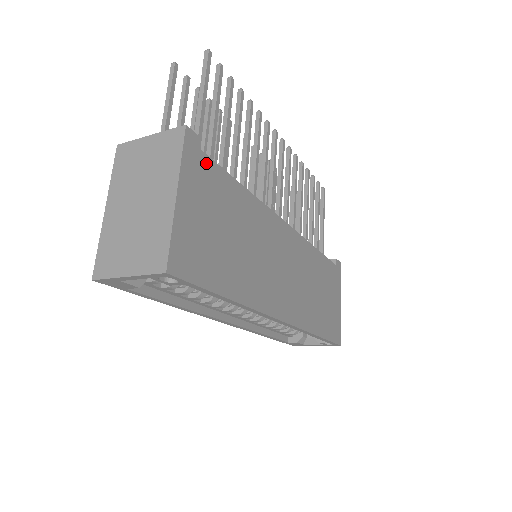
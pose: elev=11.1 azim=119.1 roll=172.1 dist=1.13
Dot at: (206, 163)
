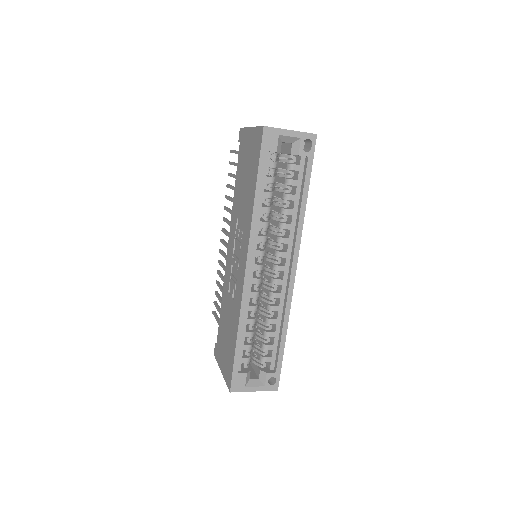
Dot at: occluded
